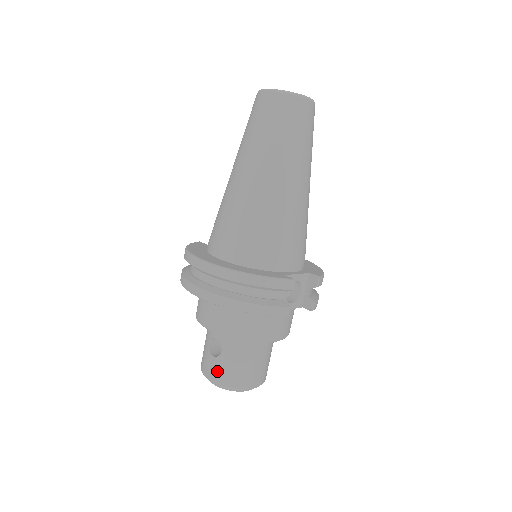
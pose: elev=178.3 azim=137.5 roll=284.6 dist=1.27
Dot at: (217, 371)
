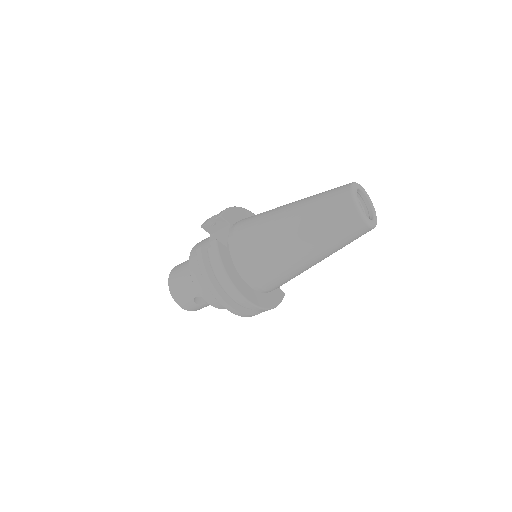
Dot at: (194, 308)
